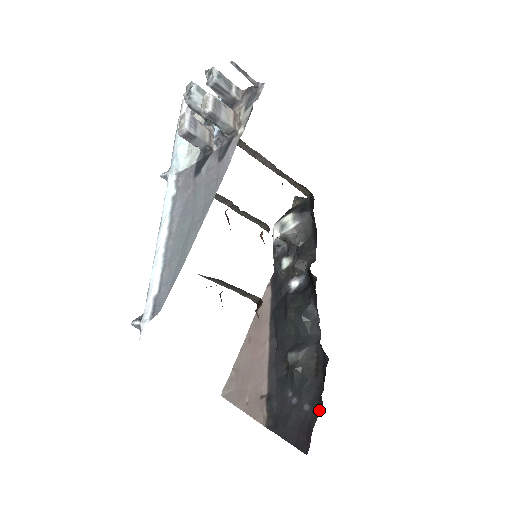
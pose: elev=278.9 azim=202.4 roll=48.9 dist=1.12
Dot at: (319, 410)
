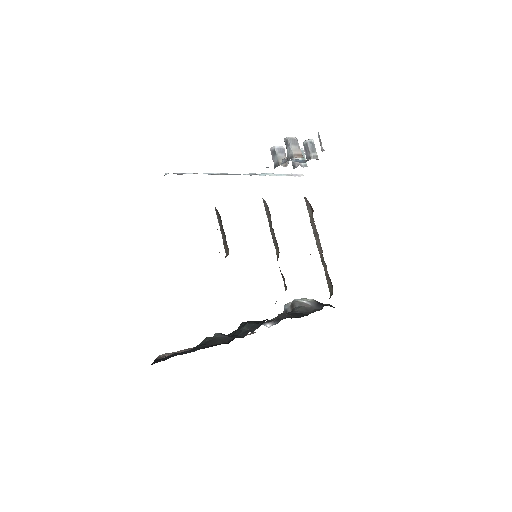
Dot at: occluded
